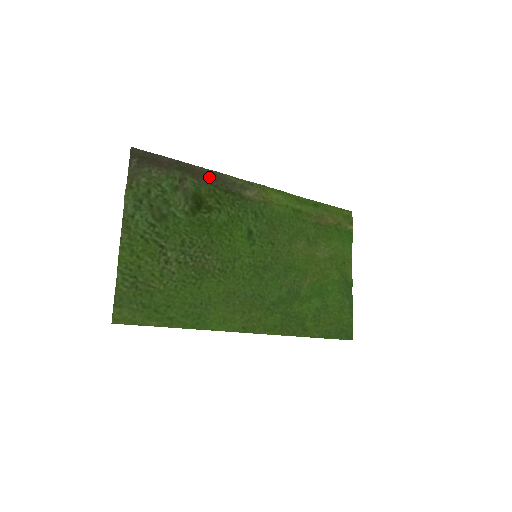
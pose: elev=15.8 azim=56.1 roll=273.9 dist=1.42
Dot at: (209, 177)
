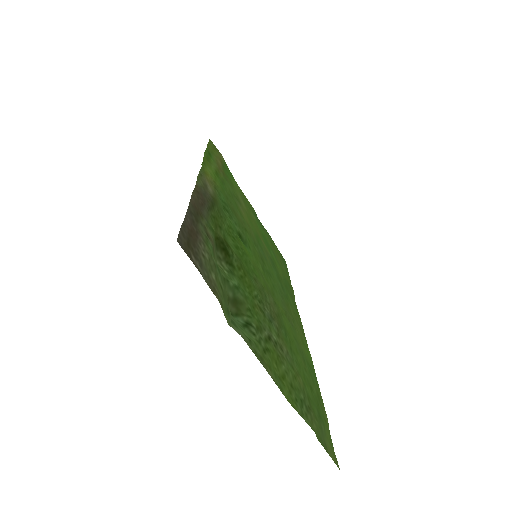
Dot at: (202, 202)
